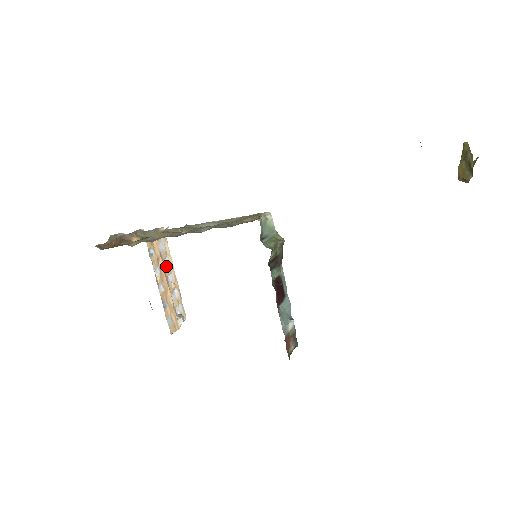
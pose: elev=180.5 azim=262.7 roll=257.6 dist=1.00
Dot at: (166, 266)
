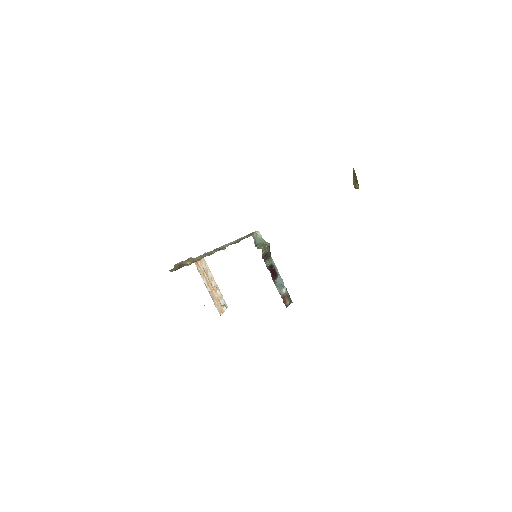
Dot at: (209, 277)
